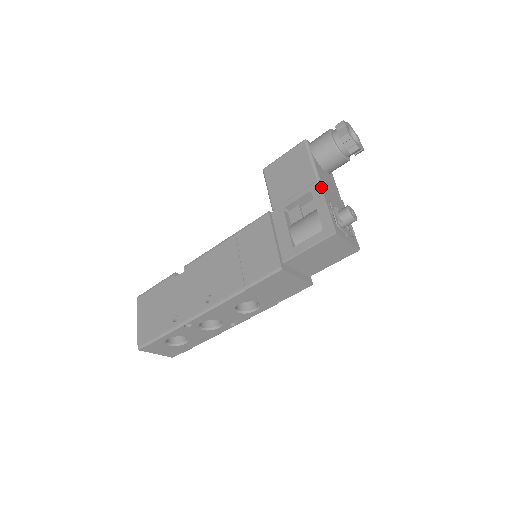
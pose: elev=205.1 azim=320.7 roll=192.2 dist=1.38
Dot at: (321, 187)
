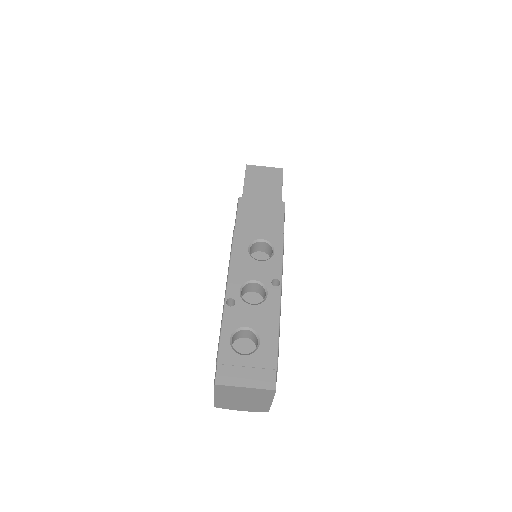
Dot at: occluded
